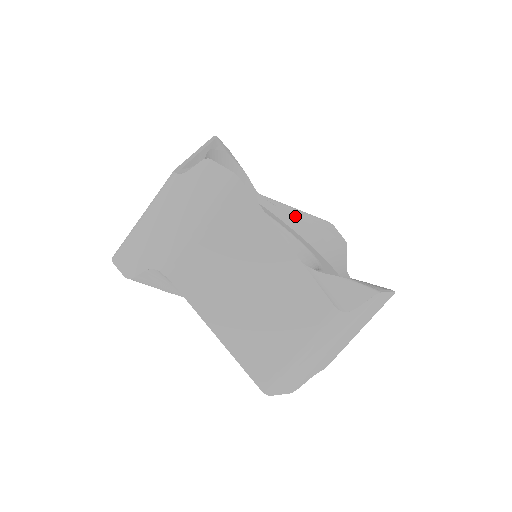
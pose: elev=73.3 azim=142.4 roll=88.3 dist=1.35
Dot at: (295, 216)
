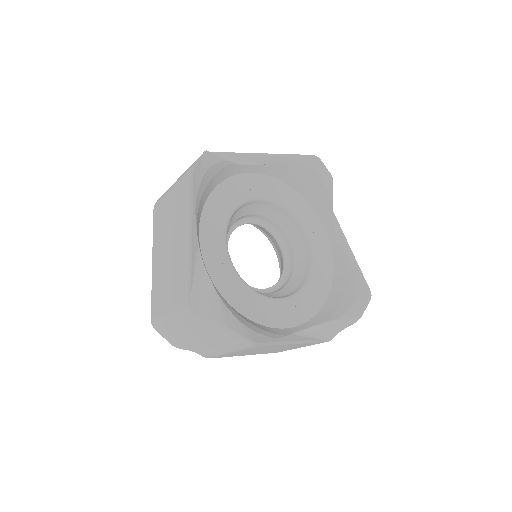
Dot at: (281, 166)
